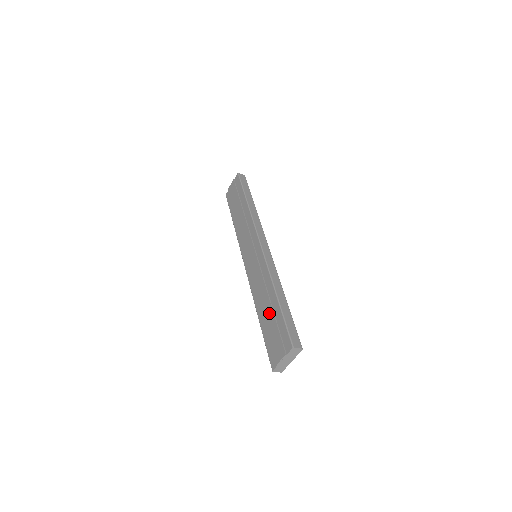
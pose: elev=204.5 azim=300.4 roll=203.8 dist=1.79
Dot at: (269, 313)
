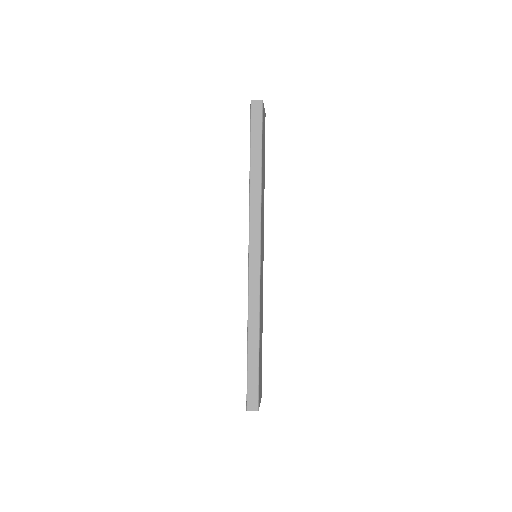
Dot at: occluded
